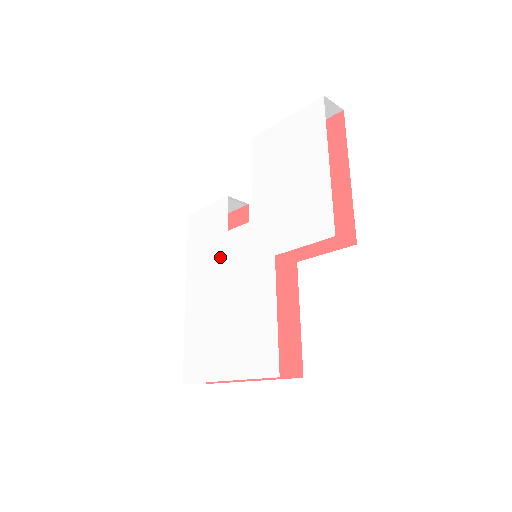
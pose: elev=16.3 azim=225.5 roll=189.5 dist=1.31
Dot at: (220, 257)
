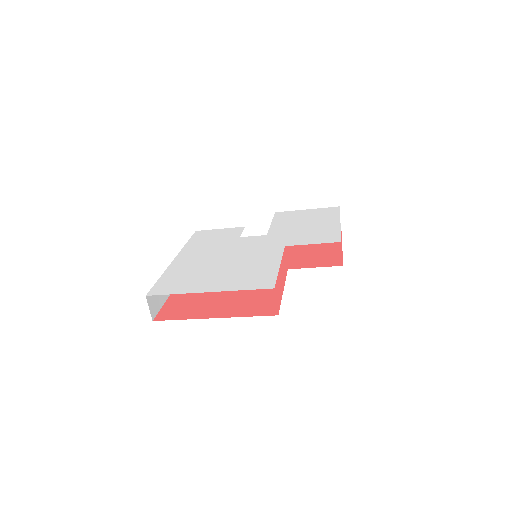
Dot at: (226, 245)
